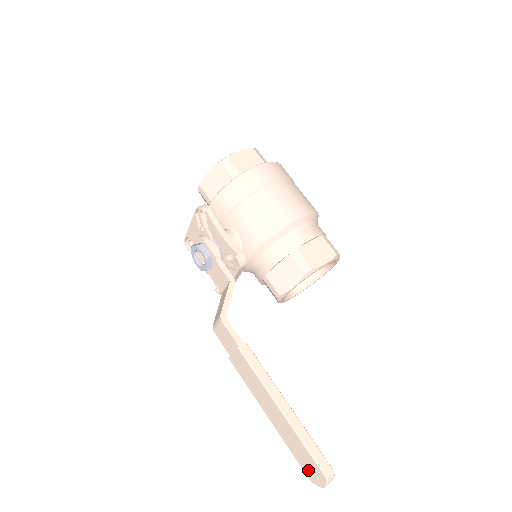
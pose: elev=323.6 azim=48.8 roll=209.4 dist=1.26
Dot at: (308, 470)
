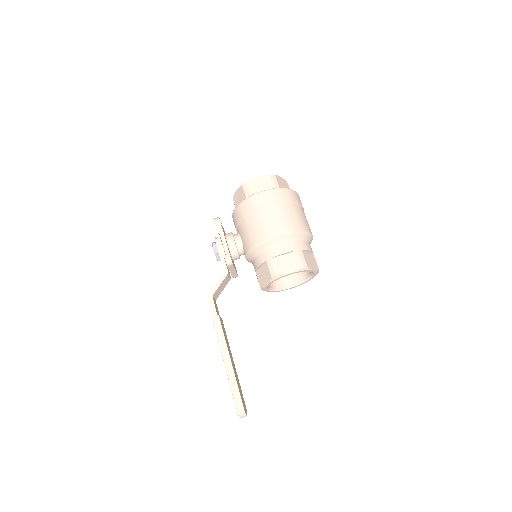
Dot at: occluded
